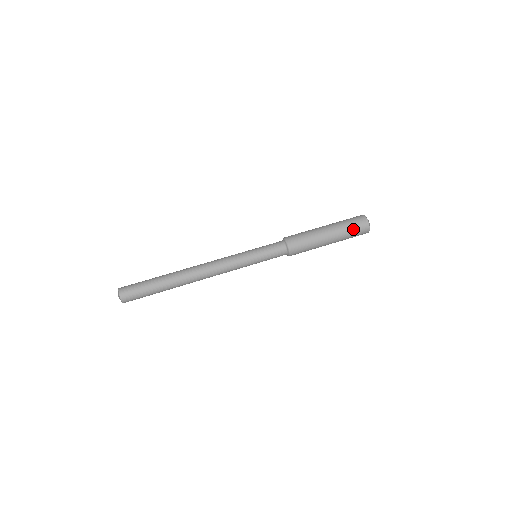
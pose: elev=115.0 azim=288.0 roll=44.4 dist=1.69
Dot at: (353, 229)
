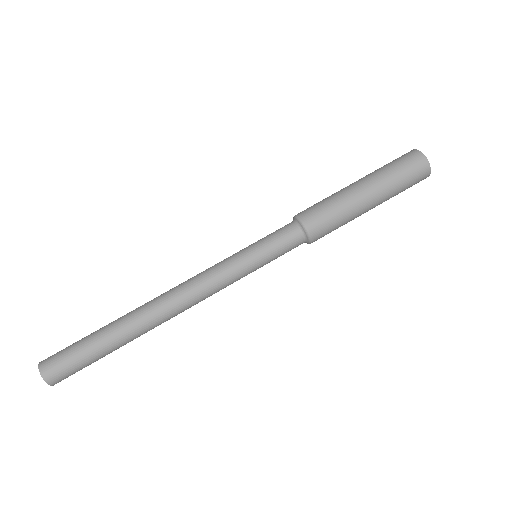
Dot at: (405, 176)
